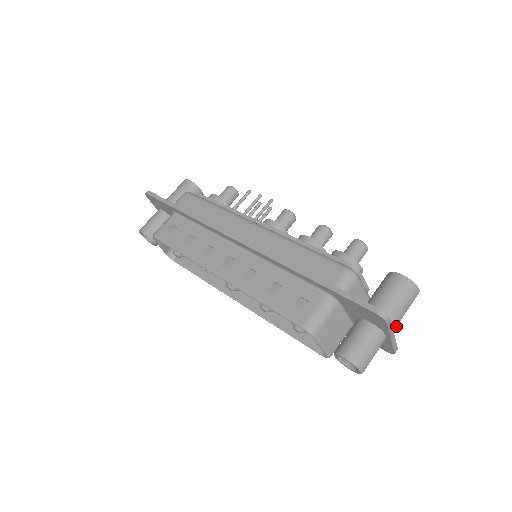
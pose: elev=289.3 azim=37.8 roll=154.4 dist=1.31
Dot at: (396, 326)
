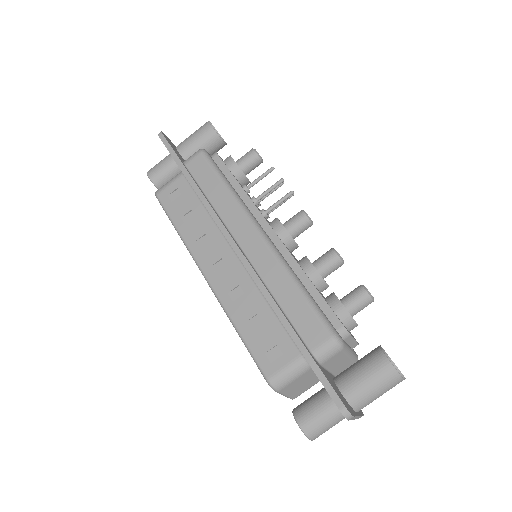
Dot at: (366, 405)
